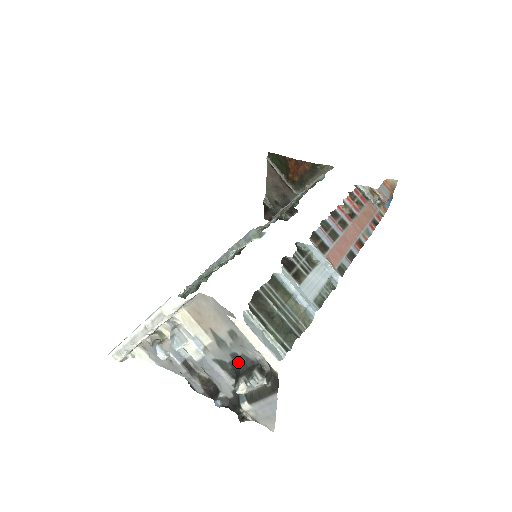
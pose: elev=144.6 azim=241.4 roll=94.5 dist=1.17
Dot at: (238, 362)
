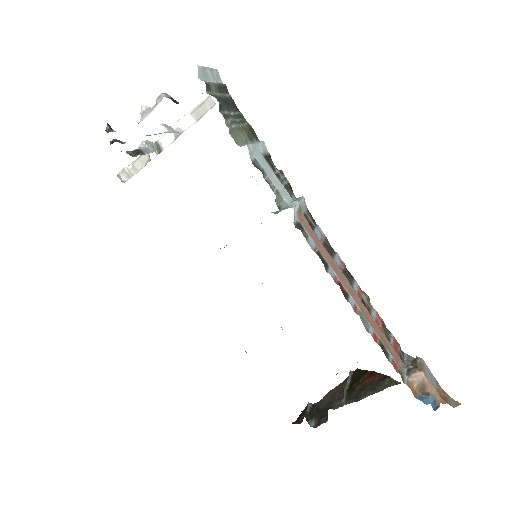
Dot at: occluded
